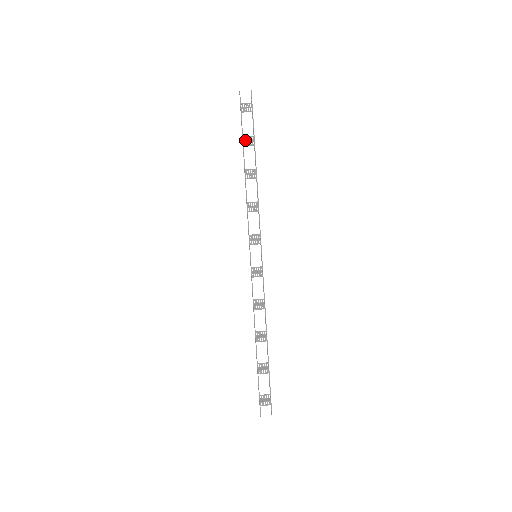
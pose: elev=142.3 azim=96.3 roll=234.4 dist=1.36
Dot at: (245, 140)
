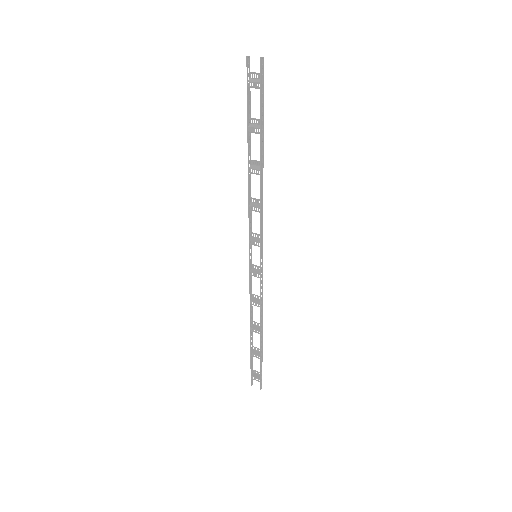
Dot at: (253, 123)
